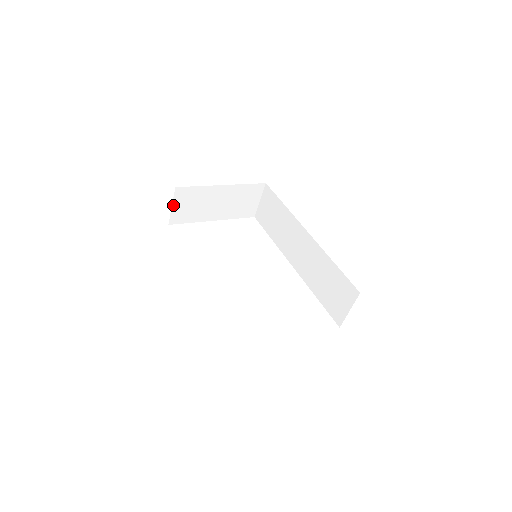
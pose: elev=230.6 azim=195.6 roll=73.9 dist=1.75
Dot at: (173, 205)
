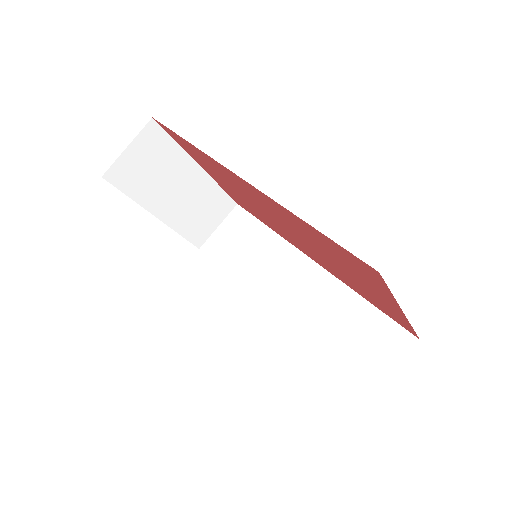
Dot at: (130, 146)
